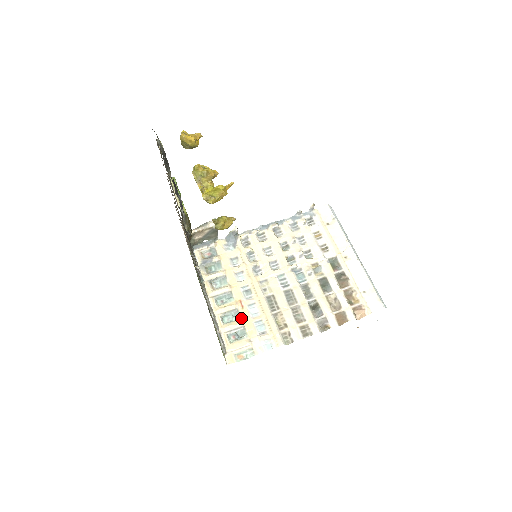
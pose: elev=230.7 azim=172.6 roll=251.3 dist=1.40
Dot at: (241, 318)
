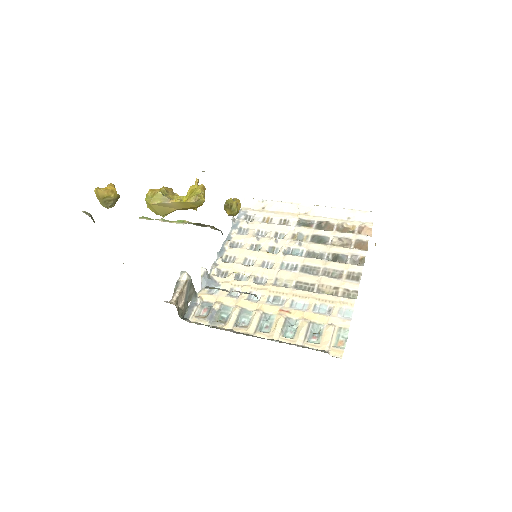
Dot at: (299, 319)
